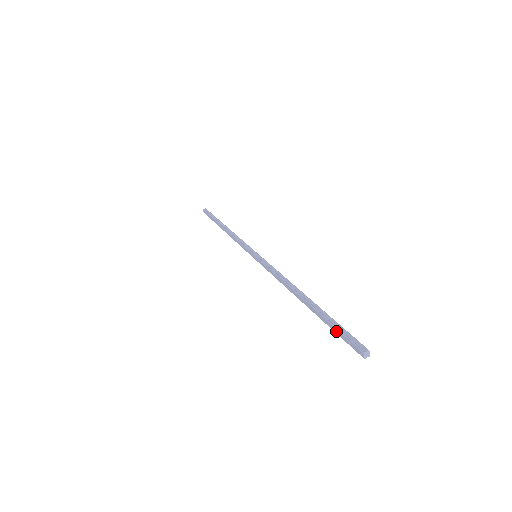
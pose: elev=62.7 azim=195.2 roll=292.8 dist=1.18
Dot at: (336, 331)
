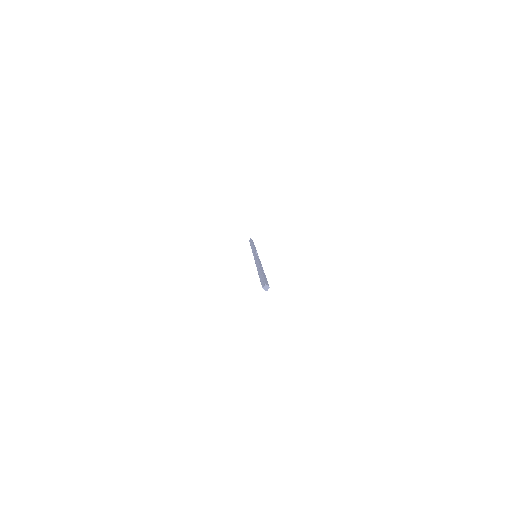
Dot at: occluded
